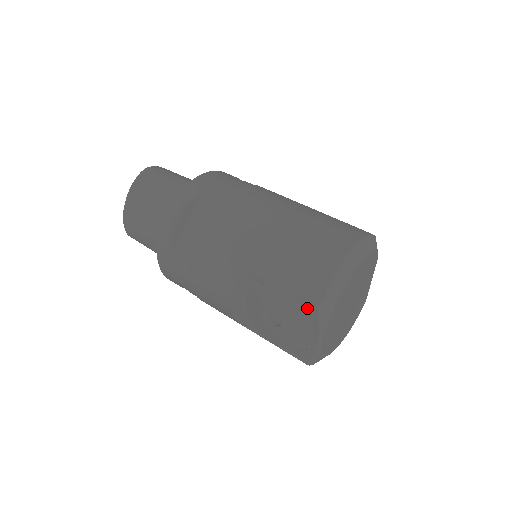
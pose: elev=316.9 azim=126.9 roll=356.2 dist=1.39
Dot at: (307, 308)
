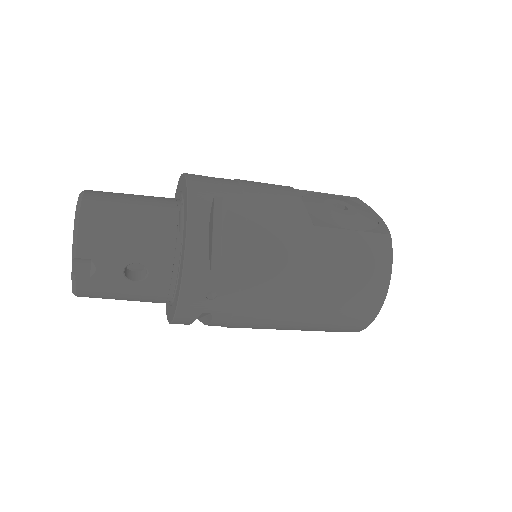
Dot at: (352, 199)
